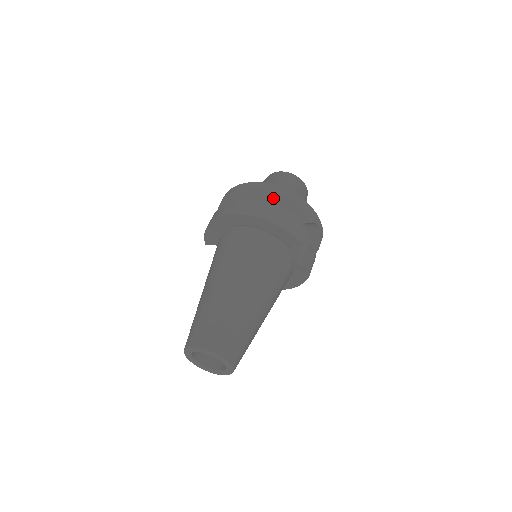
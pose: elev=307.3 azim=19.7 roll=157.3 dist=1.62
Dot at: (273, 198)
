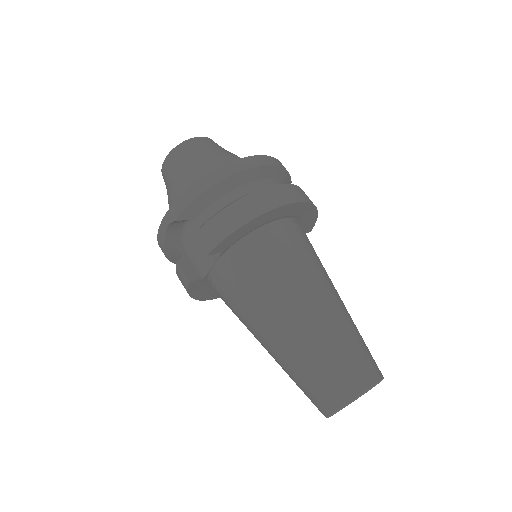
Dot at: (284, 178)
